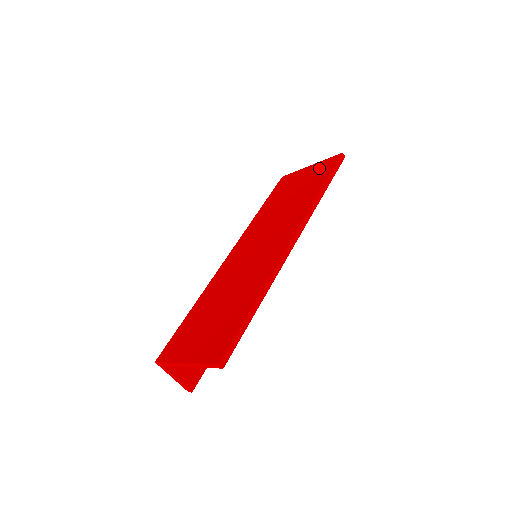
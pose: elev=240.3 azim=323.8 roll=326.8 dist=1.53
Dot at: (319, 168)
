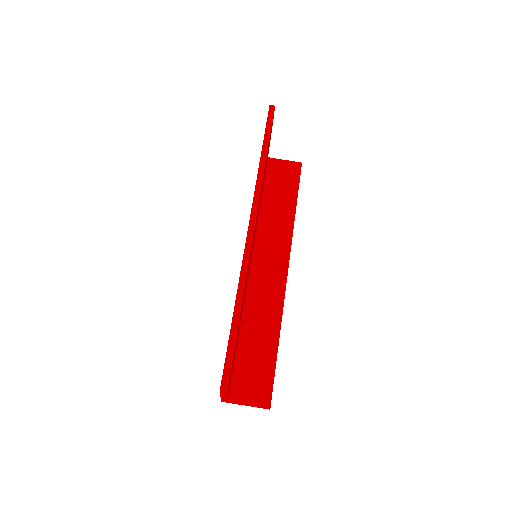
Dot at: occluded
